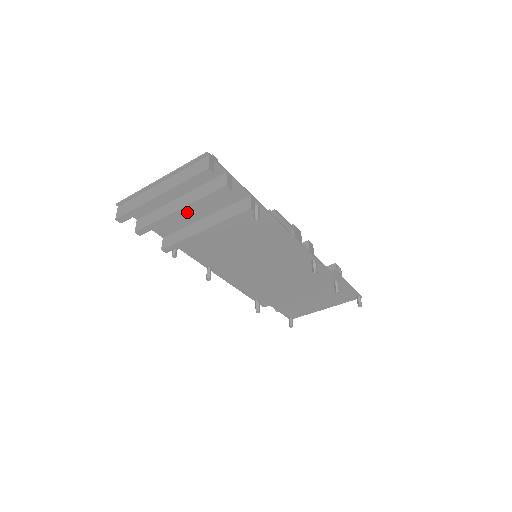
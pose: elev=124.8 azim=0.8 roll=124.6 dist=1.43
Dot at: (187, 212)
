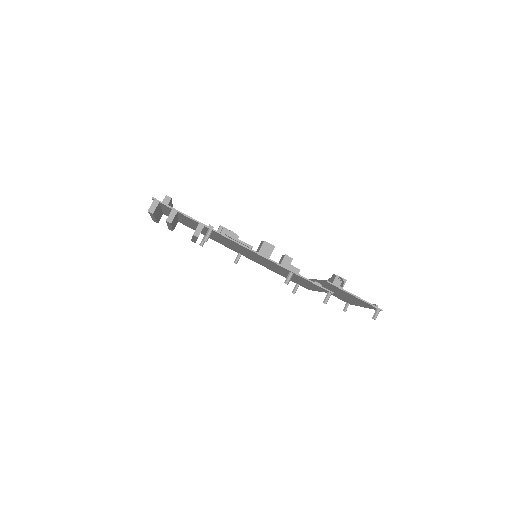
Dot at: (187, 222)
